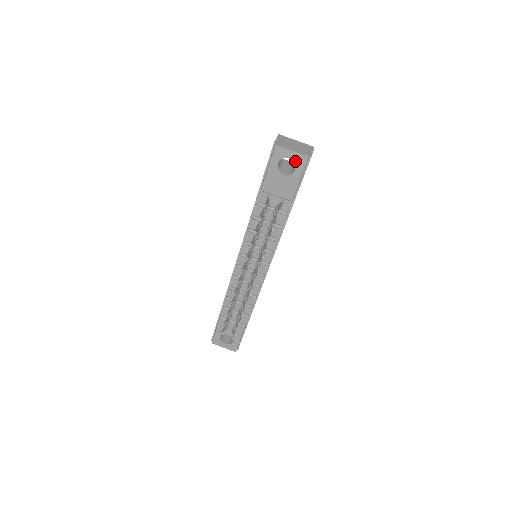
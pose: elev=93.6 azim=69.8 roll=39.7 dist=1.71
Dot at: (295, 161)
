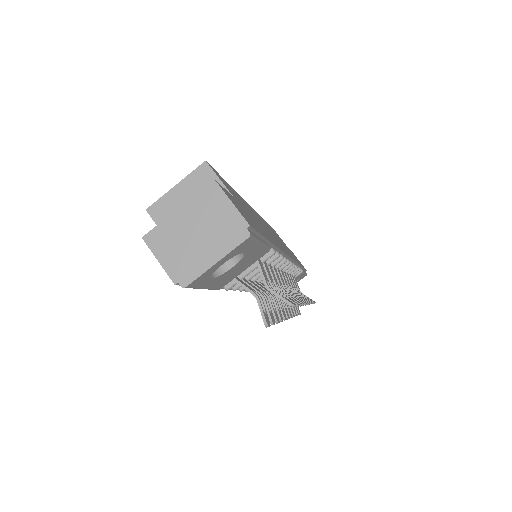
Dot at: (234, 255)
